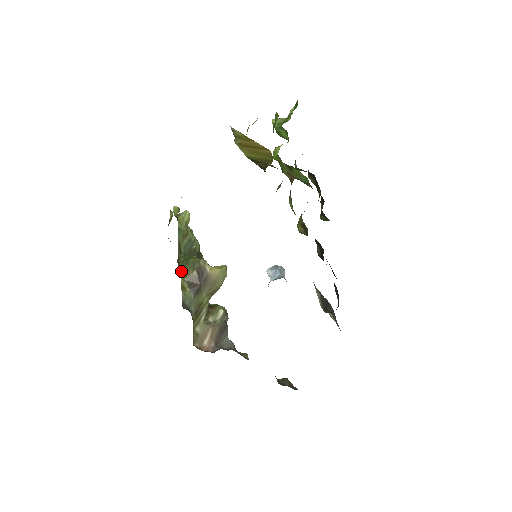
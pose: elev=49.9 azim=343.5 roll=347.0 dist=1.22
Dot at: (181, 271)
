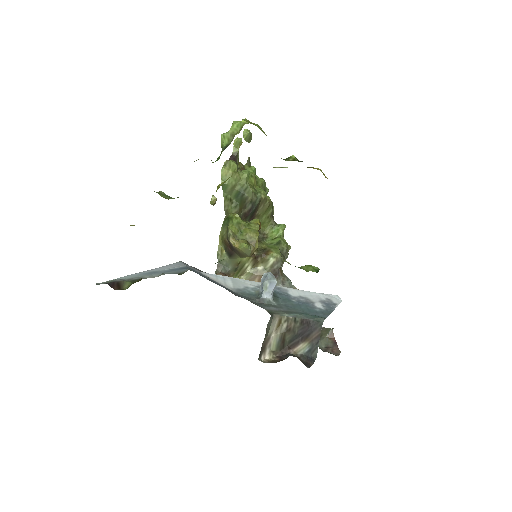
Dot at: (221, 232)
